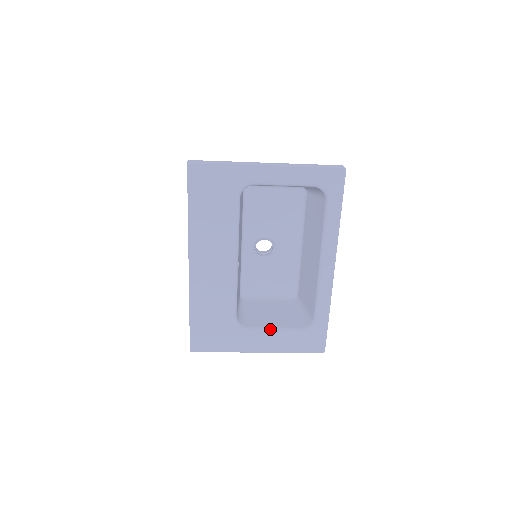
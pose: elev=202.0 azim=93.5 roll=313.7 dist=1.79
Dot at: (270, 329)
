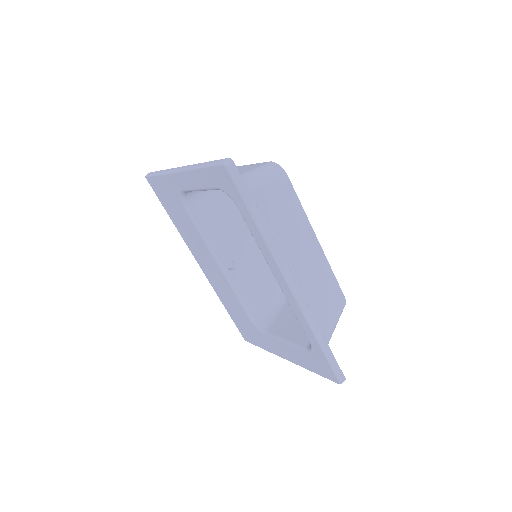
Dot at: (281, 340)
